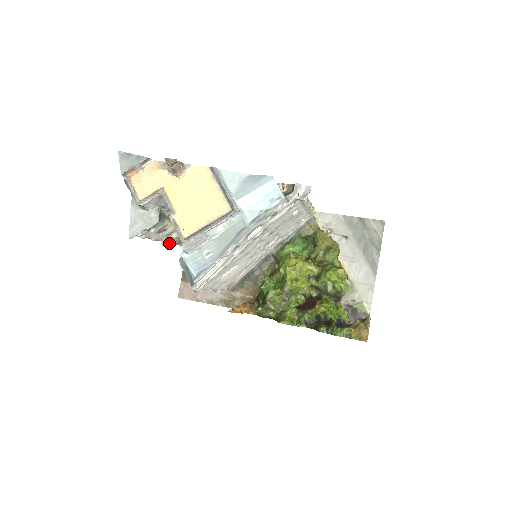
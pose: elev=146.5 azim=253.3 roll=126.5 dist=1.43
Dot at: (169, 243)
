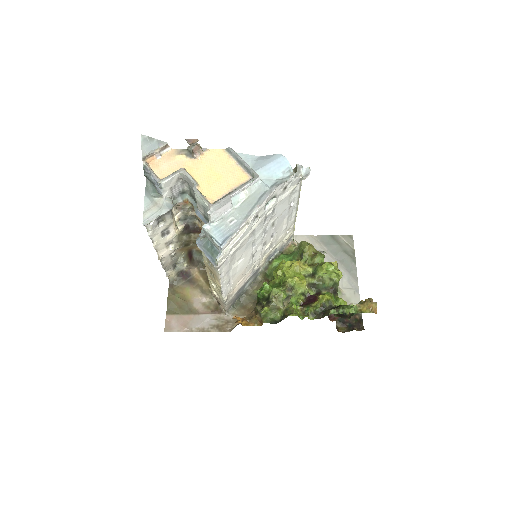
Dot at: (161, 262)
